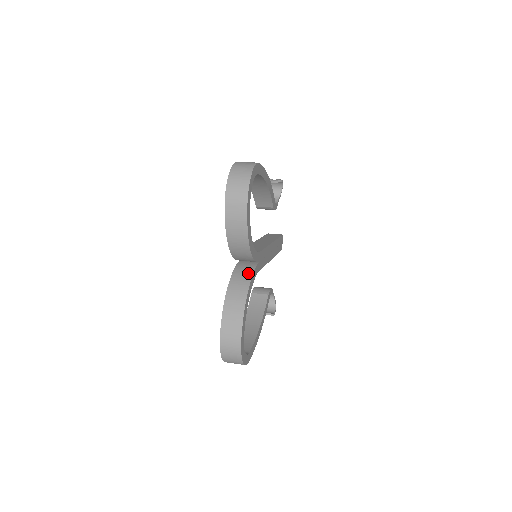
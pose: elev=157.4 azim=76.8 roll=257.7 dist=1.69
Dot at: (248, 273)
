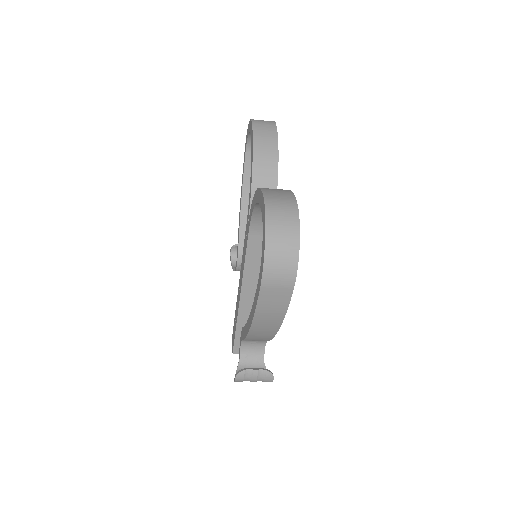
Dot at: occluded
